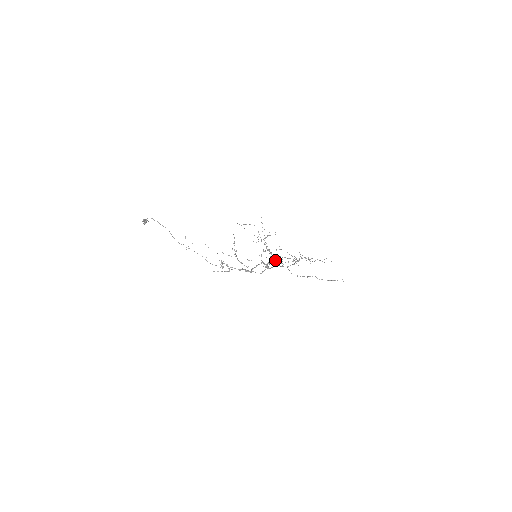
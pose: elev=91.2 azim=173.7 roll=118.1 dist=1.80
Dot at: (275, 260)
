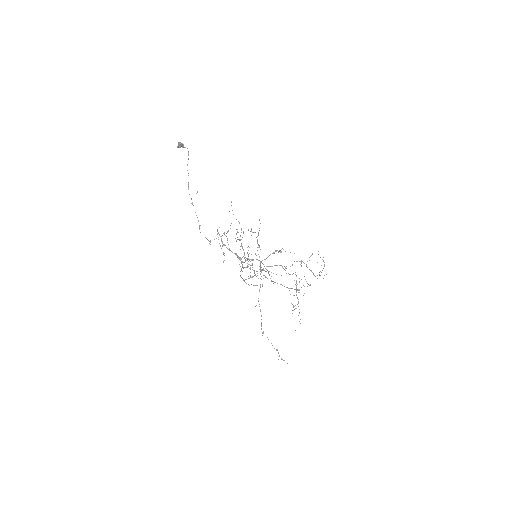
Dot at: (261, 279)
